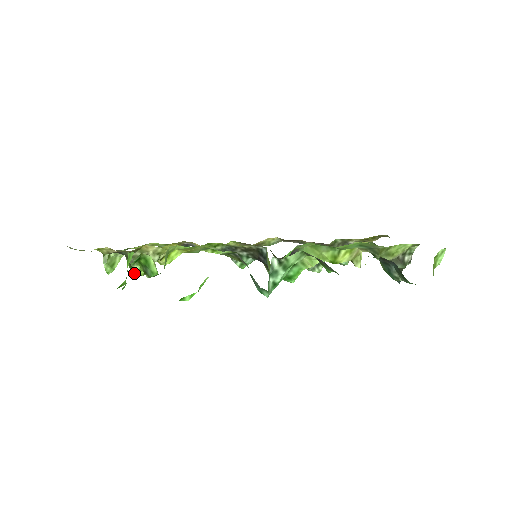
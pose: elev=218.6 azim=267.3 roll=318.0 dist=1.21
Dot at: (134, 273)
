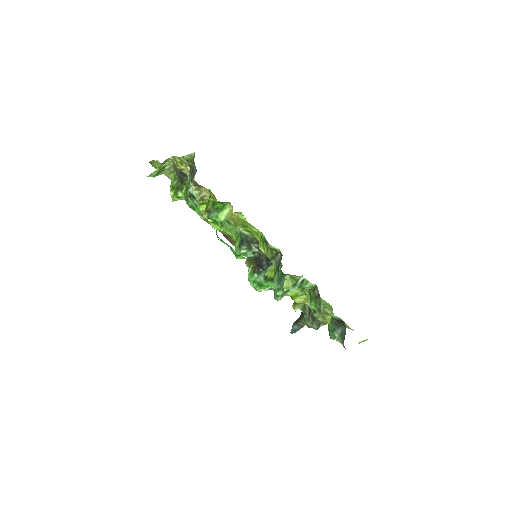
Dot at: (175, 196)
